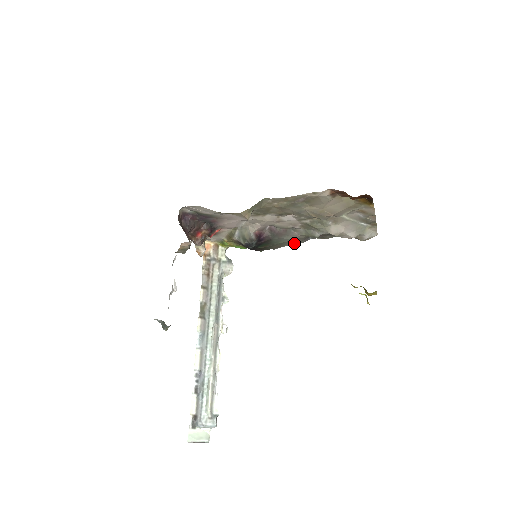
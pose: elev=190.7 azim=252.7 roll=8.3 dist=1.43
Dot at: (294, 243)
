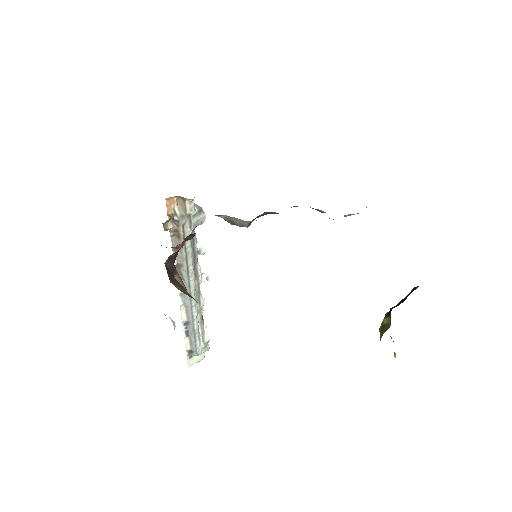
Dot at: occluded
